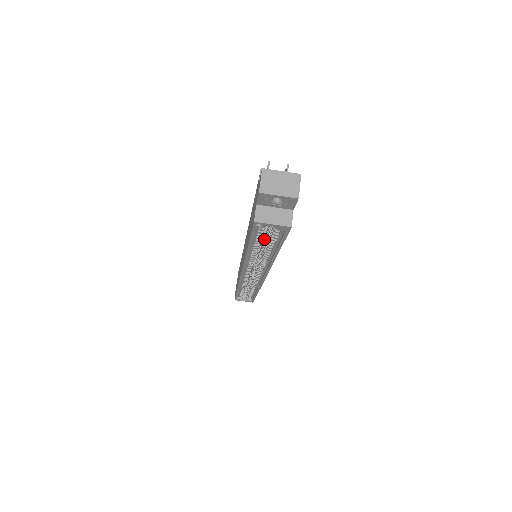
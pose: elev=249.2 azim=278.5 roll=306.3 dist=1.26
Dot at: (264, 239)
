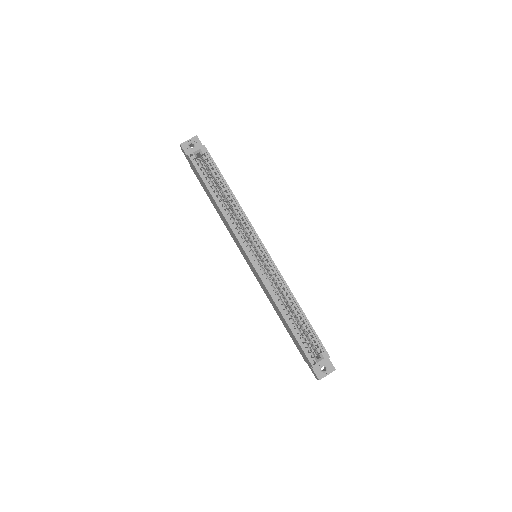
Dot at: occluded
